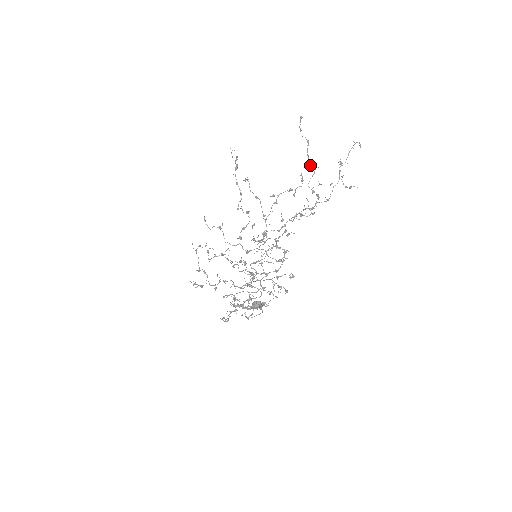
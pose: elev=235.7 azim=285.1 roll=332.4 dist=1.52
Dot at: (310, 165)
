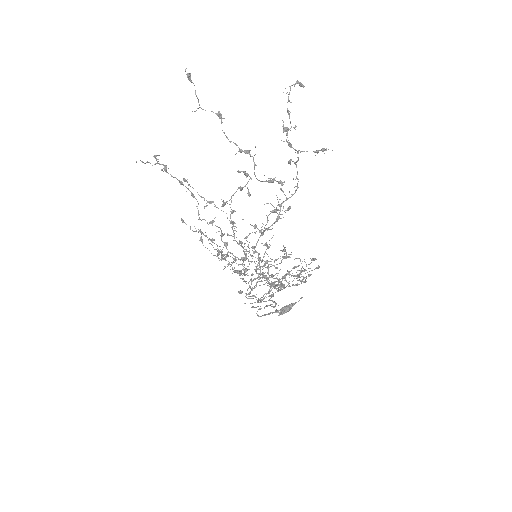
Dot at: occluded
